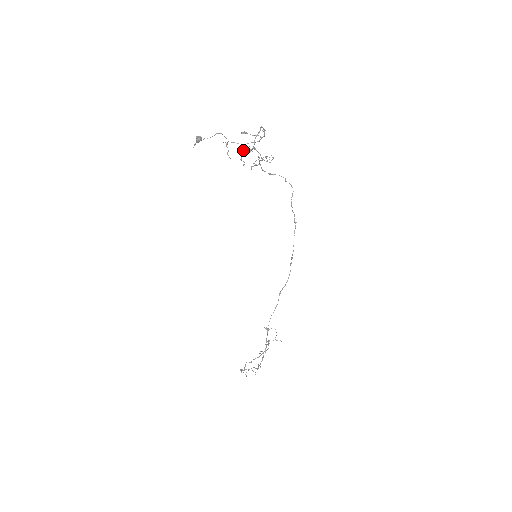
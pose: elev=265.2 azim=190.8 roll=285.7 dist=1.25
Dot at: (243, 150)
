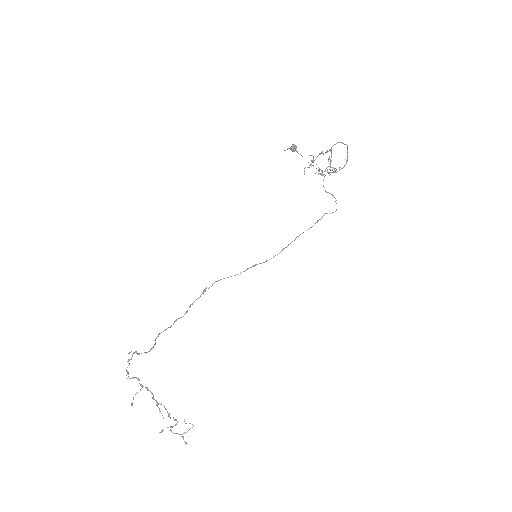
Dot at: (319, 171)
